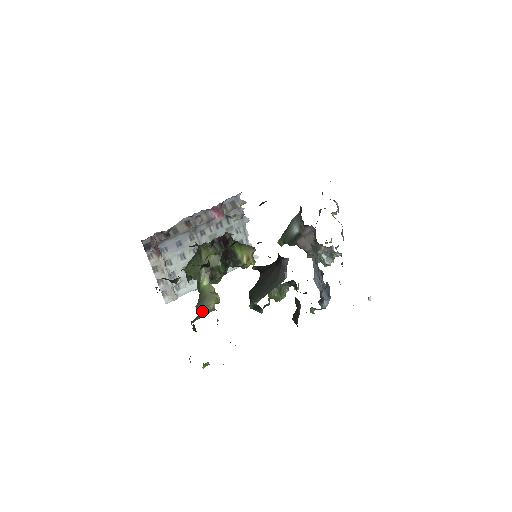
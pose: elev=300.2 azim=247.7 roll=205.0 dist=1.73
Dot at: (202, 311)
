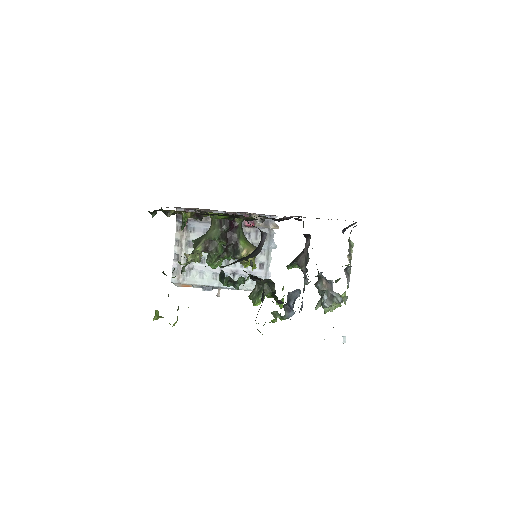
Dot at: occluded
